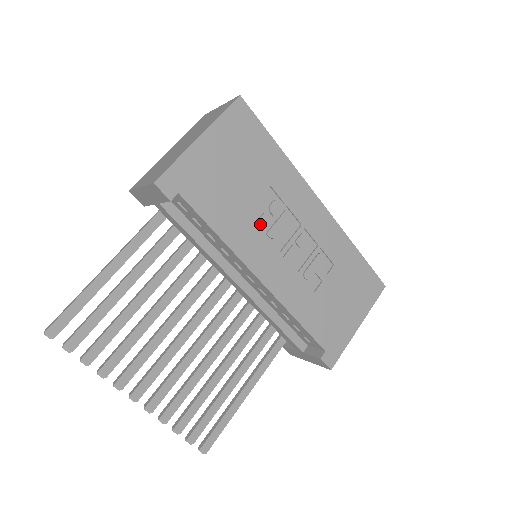
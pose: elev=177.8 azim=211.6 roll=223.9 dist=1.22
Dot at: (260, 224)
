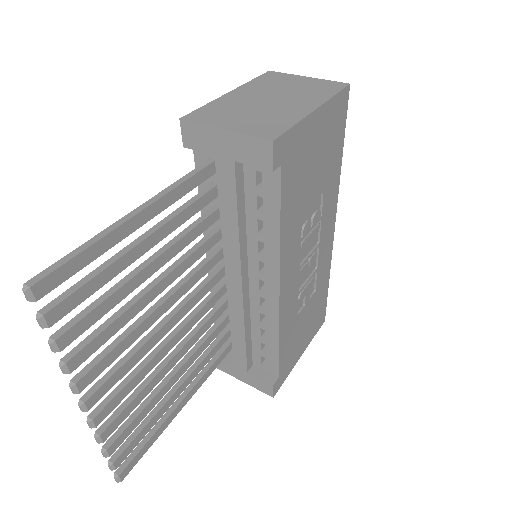
Dot at: (304, 230)
